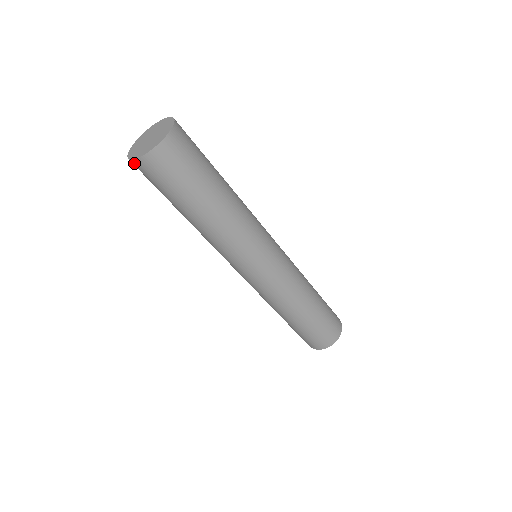
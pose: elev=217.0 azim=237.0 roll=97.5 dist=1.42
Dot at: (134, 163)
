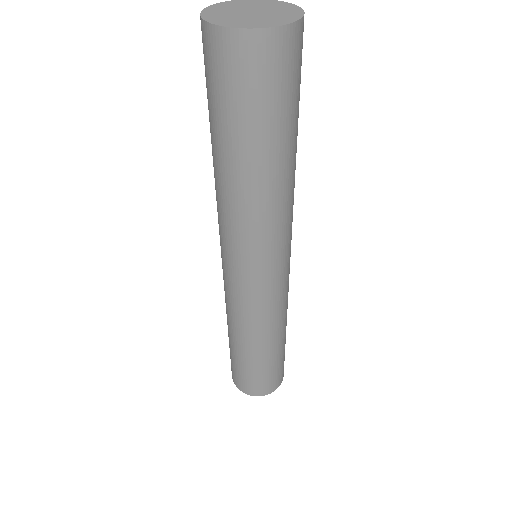
Dot at: (218, 34)
